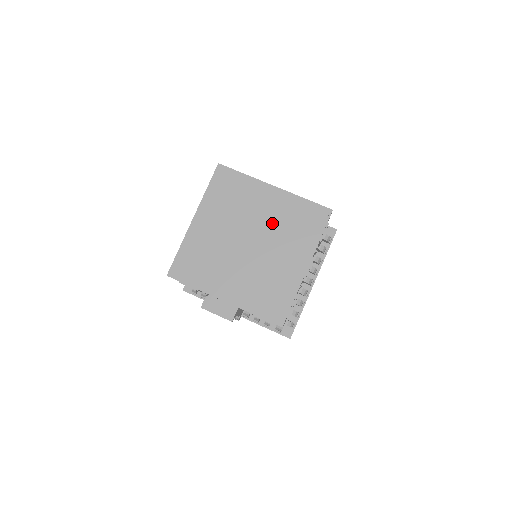
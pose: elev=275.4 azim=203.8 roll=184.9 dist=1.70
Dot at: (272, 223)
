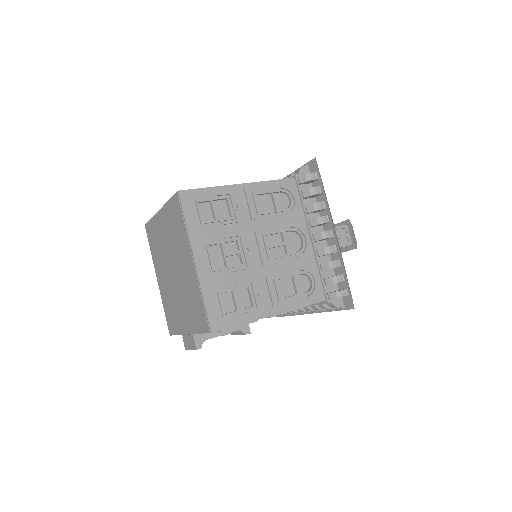
Dot at: (170, 242)
